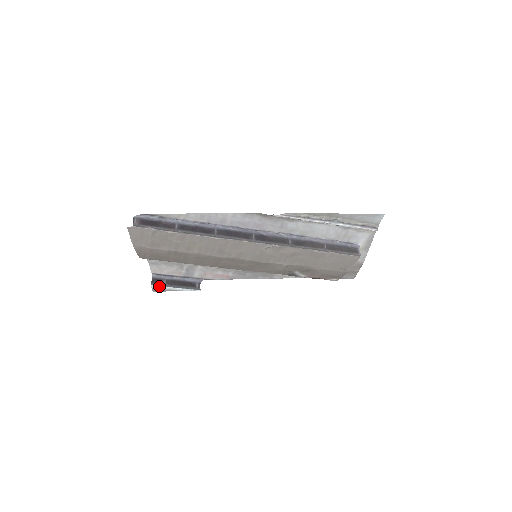
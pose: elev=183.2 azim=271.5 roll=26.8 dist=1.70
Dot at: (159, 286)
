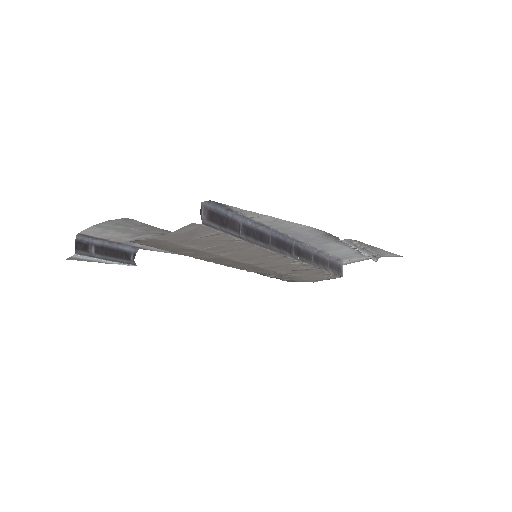
Dot at: (86, 256)
